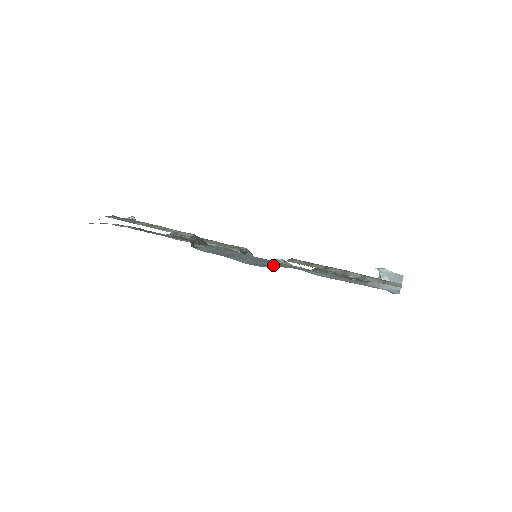
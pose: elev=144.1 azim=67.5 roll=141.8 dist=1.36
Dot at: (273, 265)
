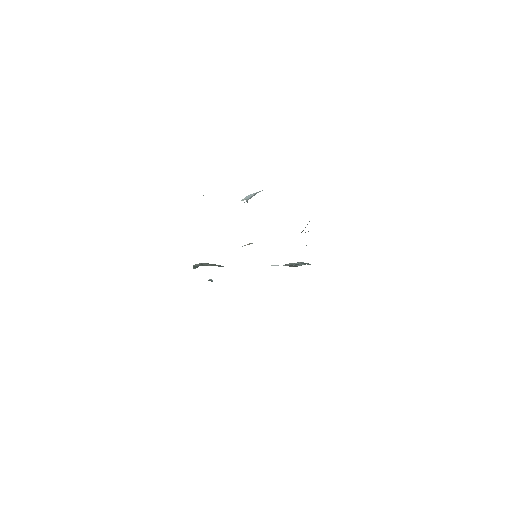
Dot at: occluded
